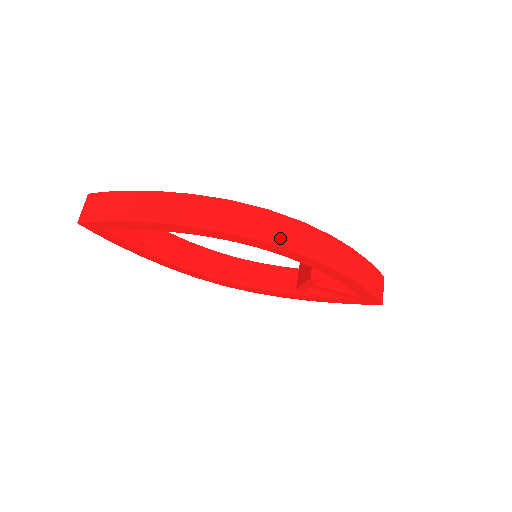
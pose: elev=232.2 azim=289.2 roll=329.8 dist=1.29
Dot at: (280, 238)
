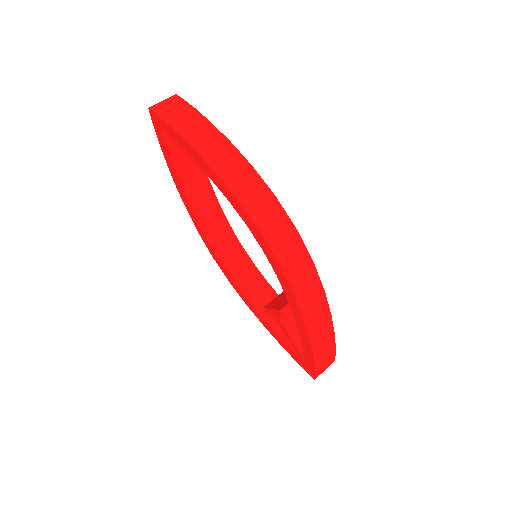
Dot at: (286, 259)
